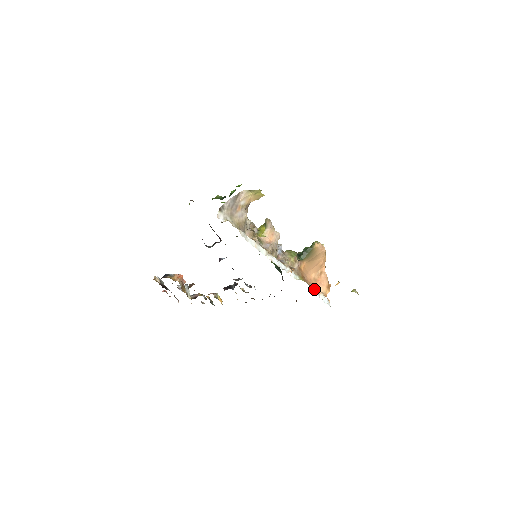
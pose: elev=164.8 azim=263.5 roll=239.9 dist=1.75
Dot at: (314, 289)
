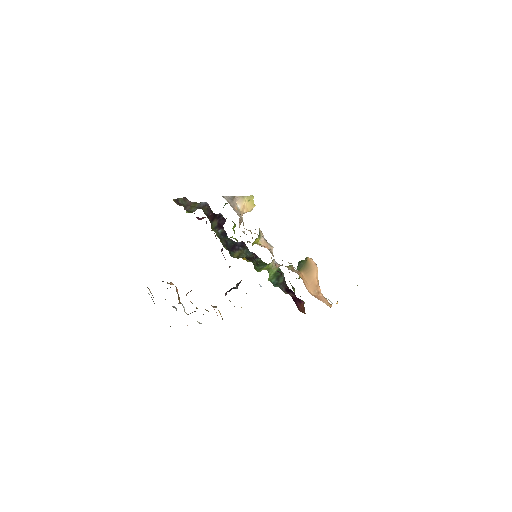
Dot at: occluded
